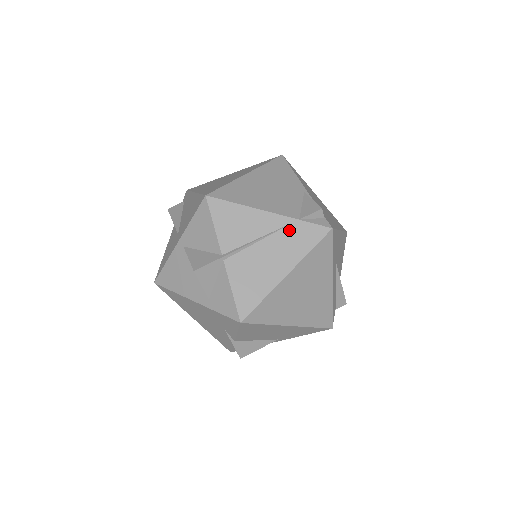
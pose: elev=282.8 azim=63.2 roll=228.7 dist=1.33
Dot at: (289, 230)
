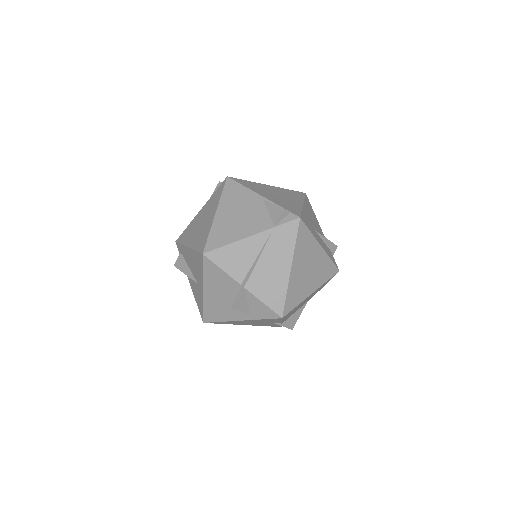
Dot at: (273, 238)
